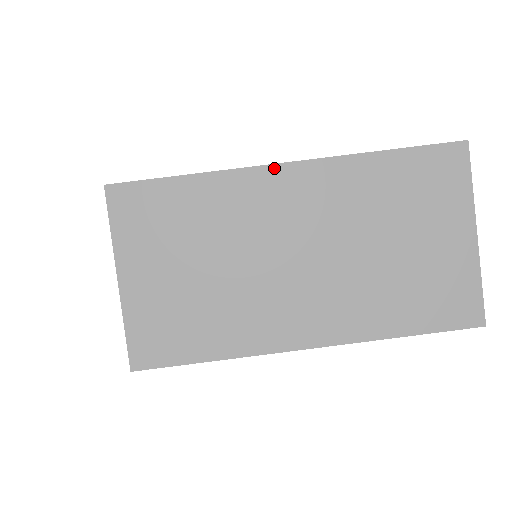
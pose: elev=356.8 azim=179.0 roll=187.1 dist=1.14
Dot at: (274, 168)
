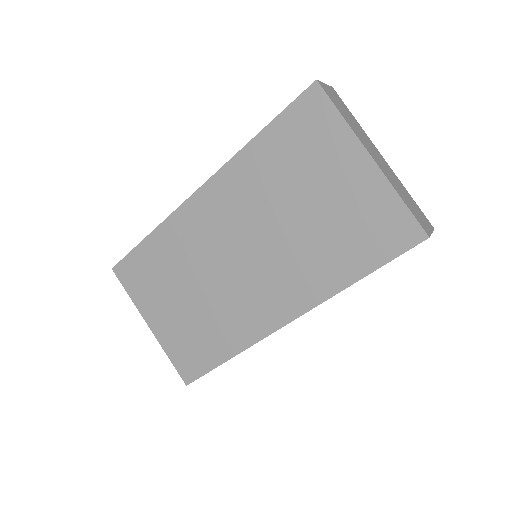
Dot at: (192, 199)
